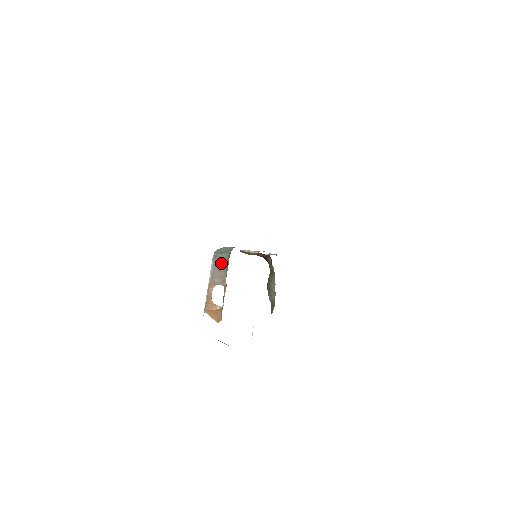
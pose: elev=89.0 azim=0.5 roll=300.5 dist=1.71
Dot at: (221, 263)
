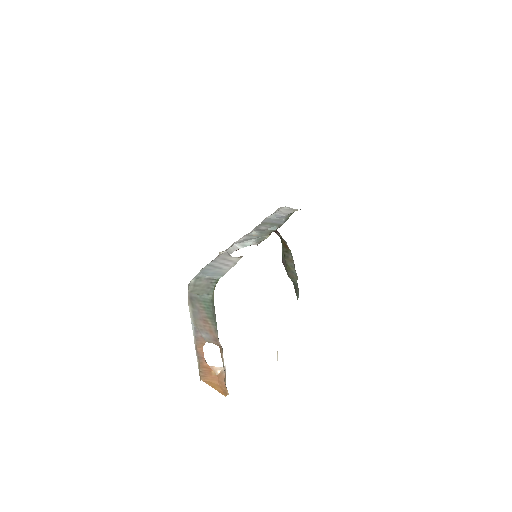
Dot at: (203, 310)
